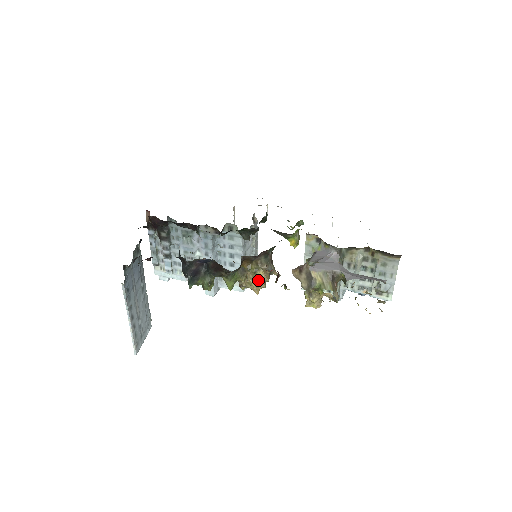
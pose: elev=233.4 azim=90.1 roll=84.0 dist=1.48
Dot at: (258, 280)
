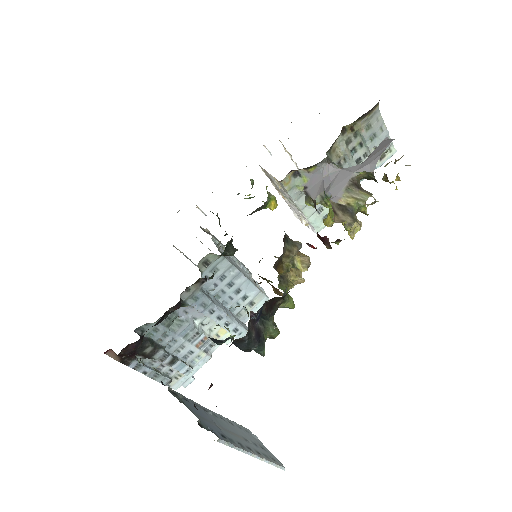
Dot at: (304, 268)
